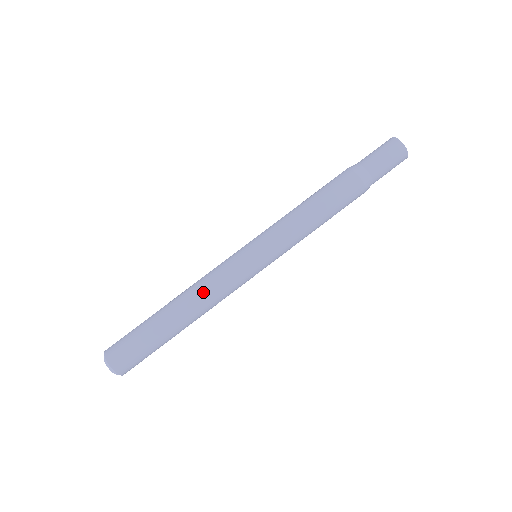
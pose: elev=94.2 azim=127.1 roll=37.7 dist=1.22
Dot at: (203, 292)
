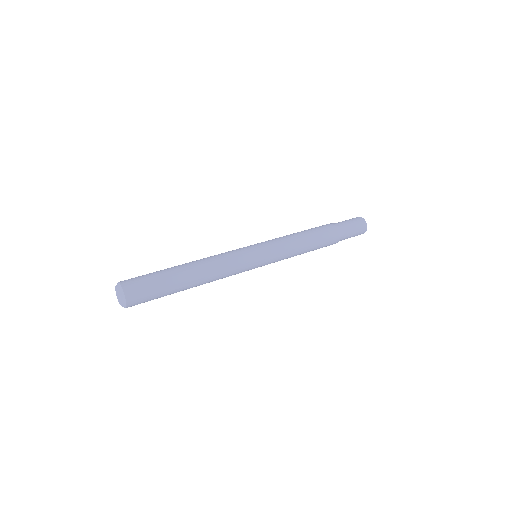
Dot at: (211, 257)
